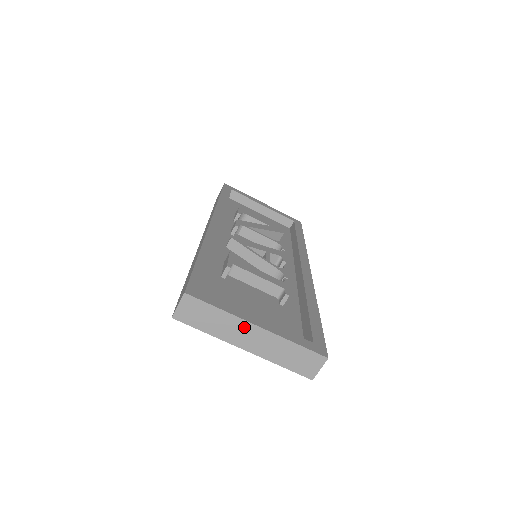
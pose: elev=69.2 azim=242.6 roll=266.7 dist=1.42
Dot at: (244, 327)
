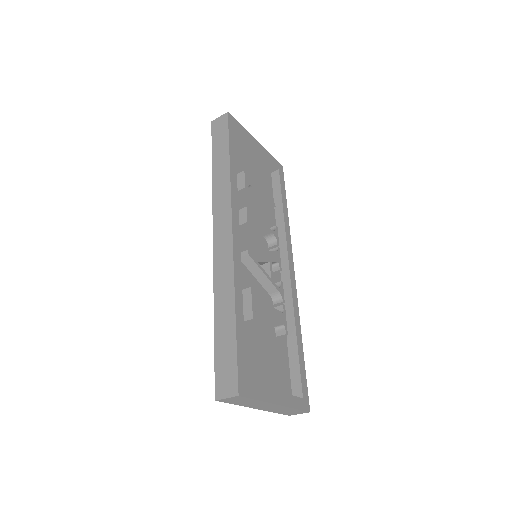
Dot at: (267, 405)
